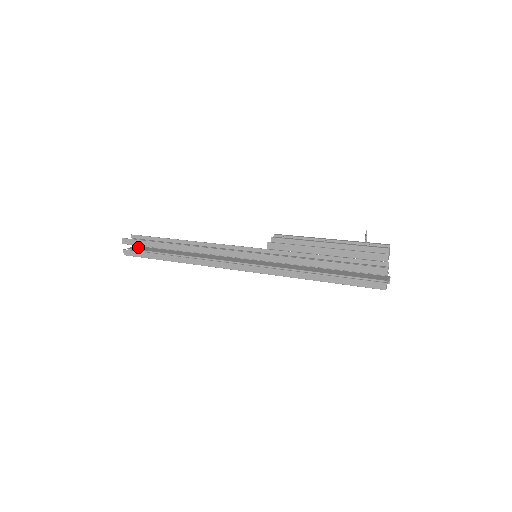
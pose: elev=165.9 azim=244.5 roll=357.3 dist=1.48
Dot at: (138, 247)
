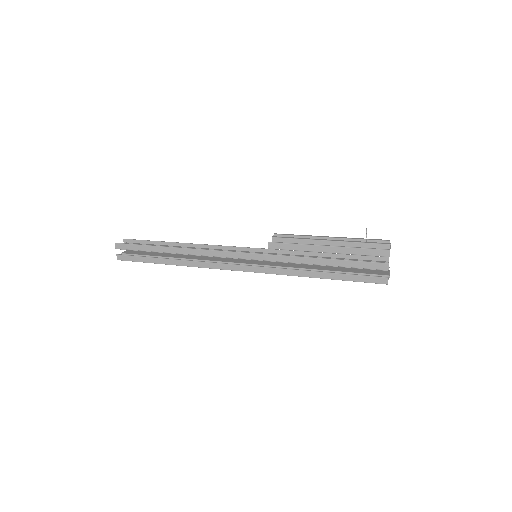
Dot at: (131, 251)
